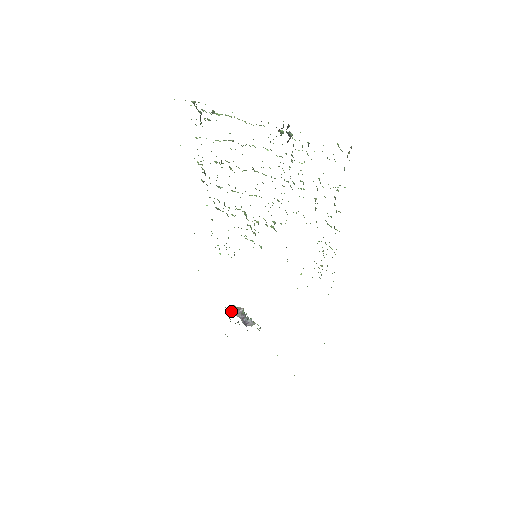
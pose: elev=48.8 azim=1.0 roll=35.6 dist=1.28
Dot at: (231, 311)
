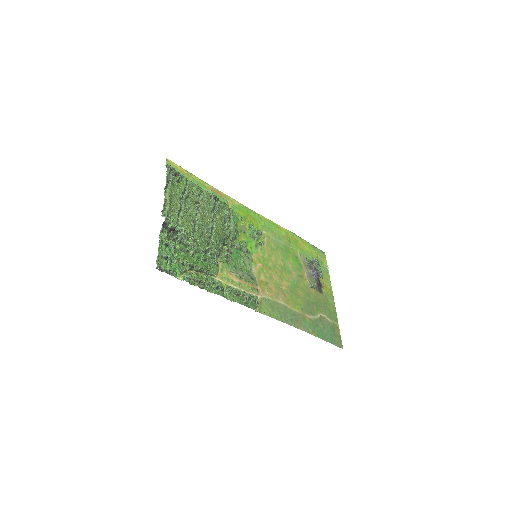
Dot at: (311, 261)
